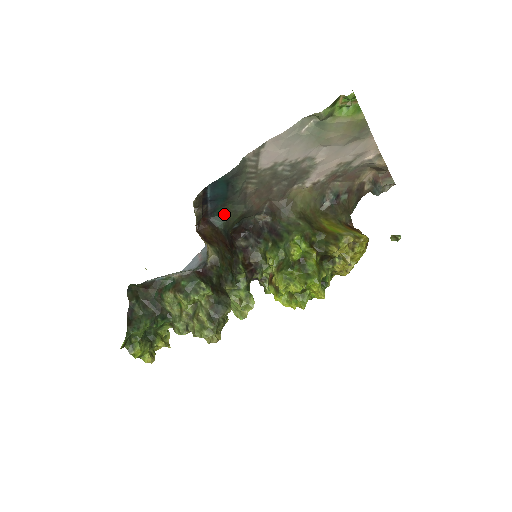
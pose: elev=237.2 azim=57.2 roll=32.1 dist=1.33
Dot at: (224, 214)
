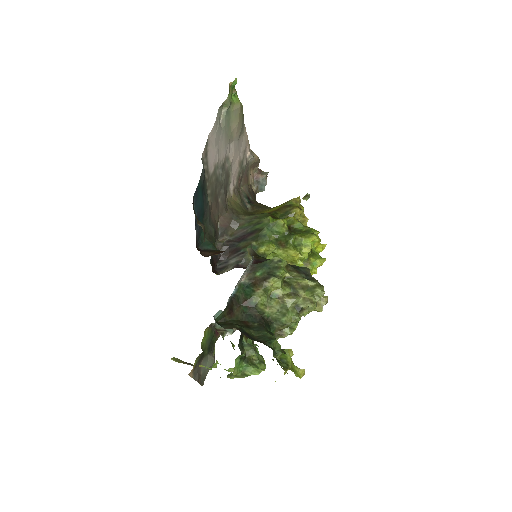
Dot at: (206, 238)
